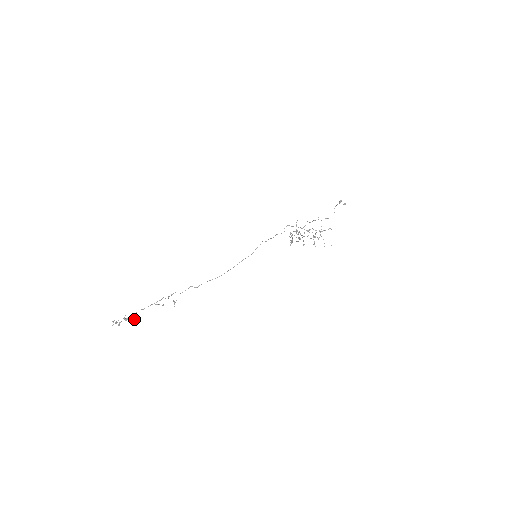
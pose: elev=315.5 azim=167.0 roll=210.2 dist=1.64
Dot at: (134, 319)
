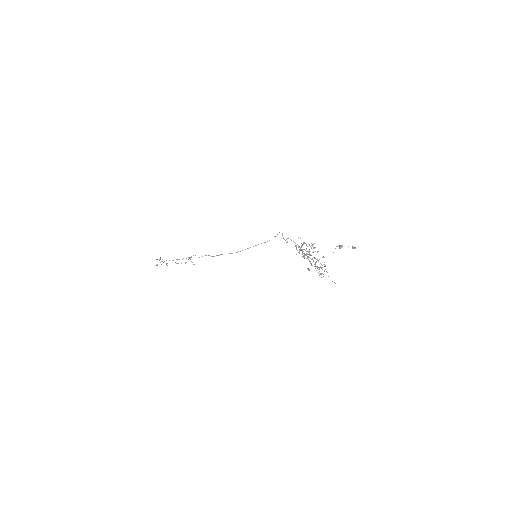
Dot at: occluded
